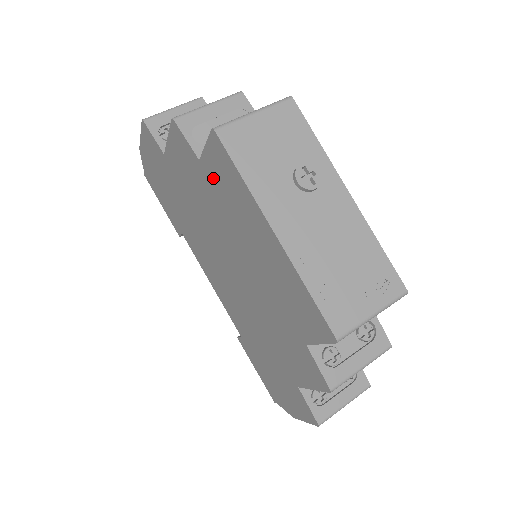
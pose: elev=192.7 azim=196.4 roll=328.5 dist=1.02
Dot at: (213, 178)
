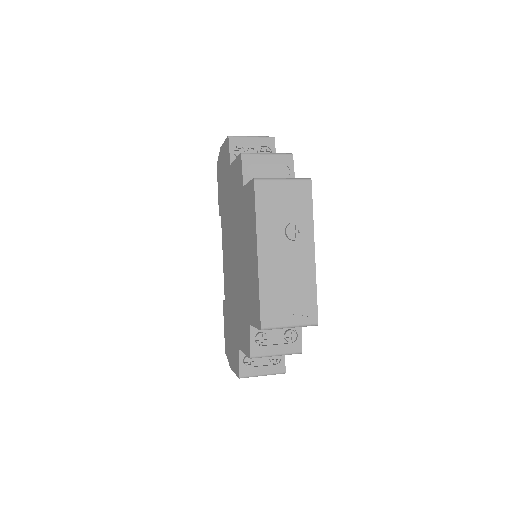
Dot at: (245, 202)
